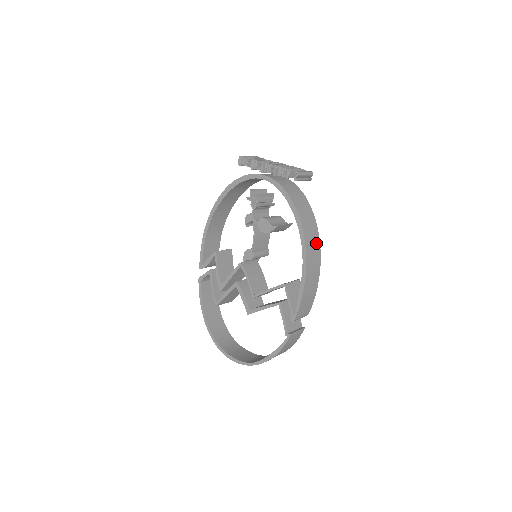
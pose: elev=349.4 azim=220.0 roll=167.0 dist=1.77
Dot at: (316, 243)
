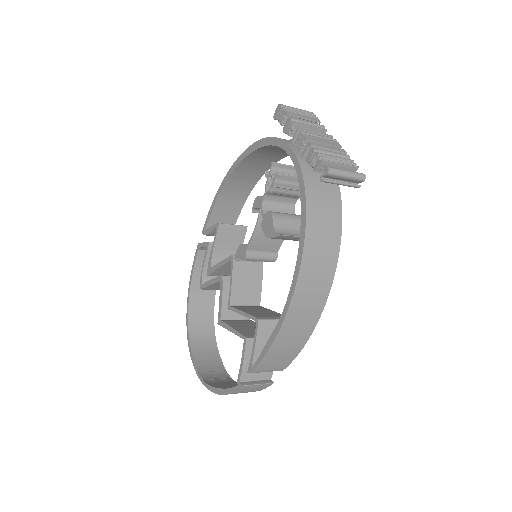
Dot at: (322, 288)
